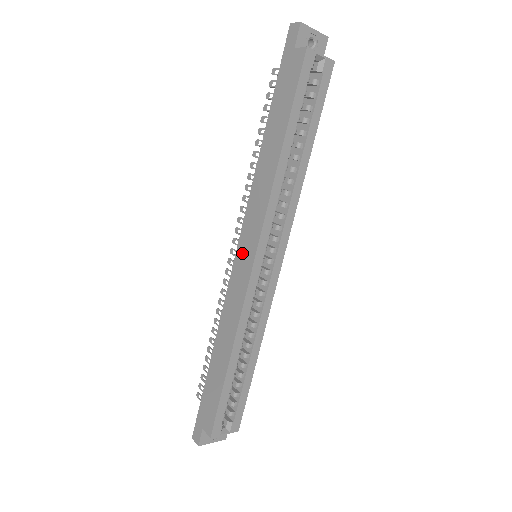
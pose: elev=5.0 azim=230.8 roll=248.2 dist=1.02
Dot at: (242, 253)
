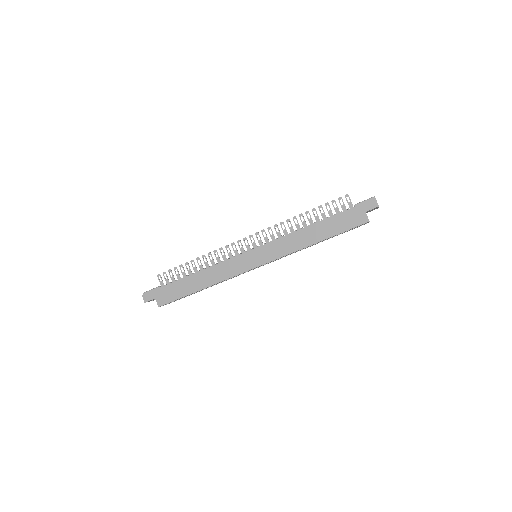
Dot at: (254, 255)
